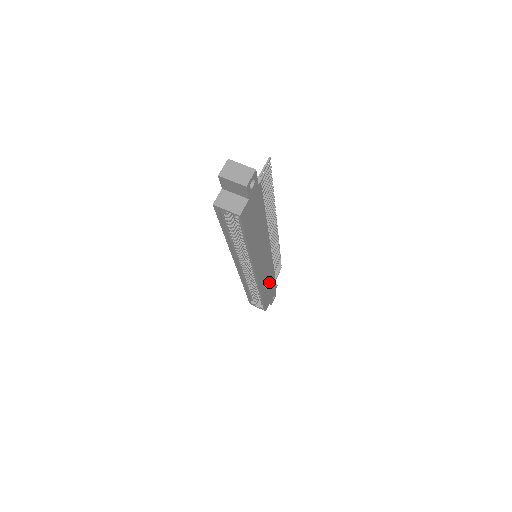
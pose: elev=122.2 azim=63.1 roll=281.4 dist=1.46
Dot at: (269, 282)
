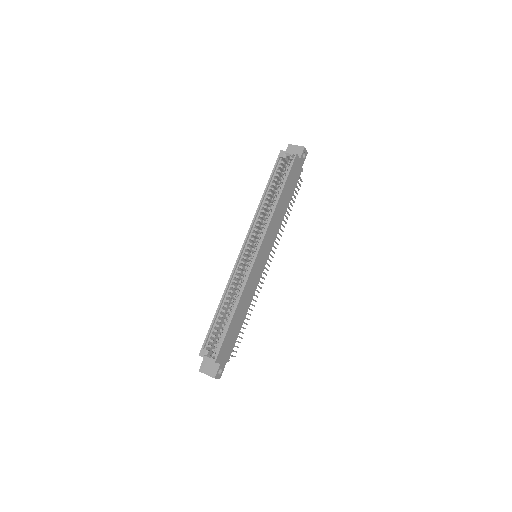
Dot at: (241, 314)
